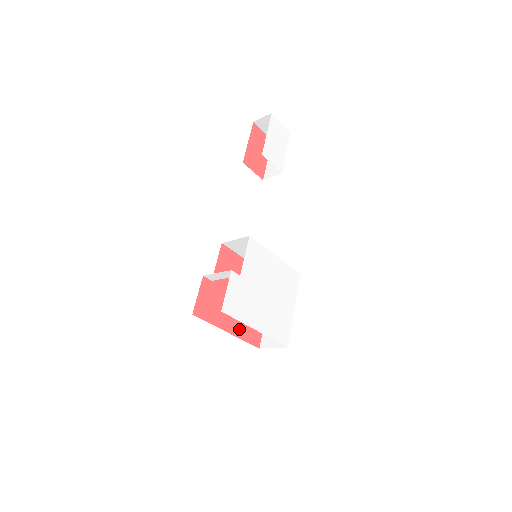
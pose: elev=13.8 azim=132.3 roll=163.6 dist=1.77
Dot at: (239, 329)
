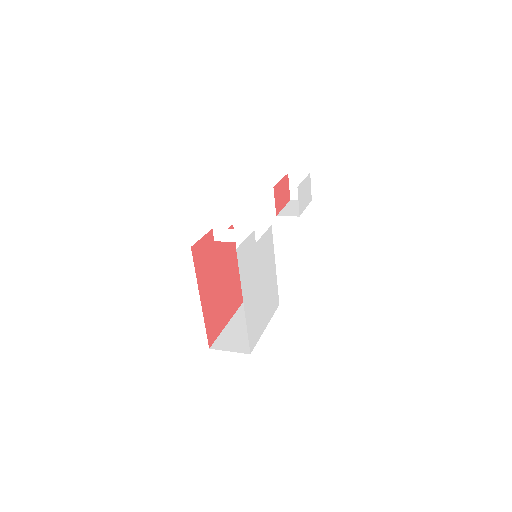
Dot at: (207, 309)
